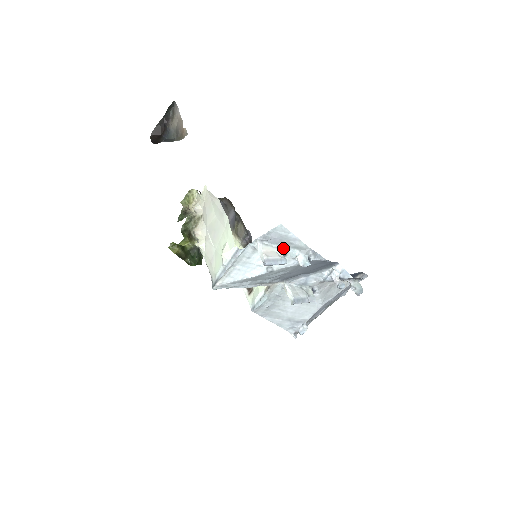
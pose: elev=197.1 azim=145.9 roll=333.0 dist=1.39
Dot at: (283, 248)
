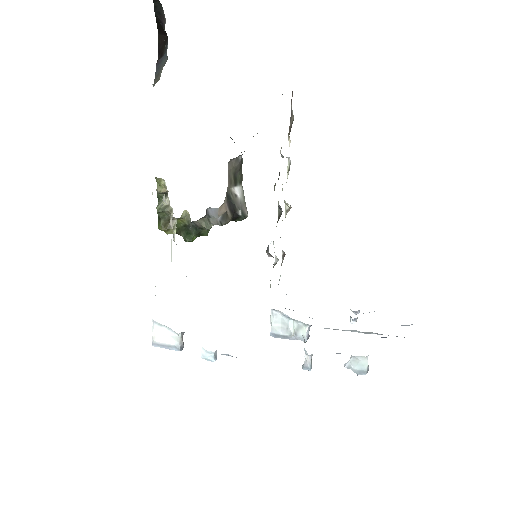
Dot at: (182, 333)
